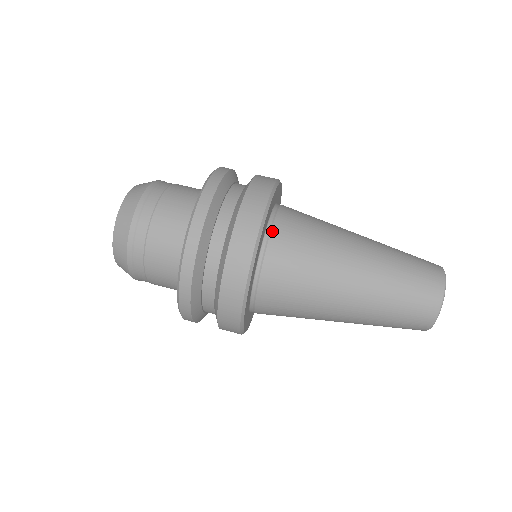
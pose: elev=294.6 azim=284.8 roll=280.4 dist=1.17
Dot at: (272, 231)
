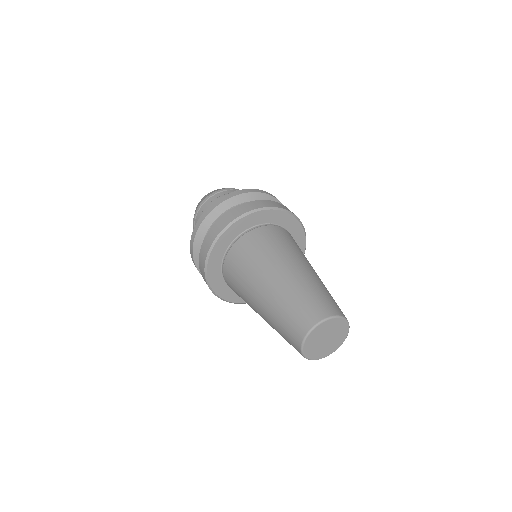
Dot at: (240, 238)
